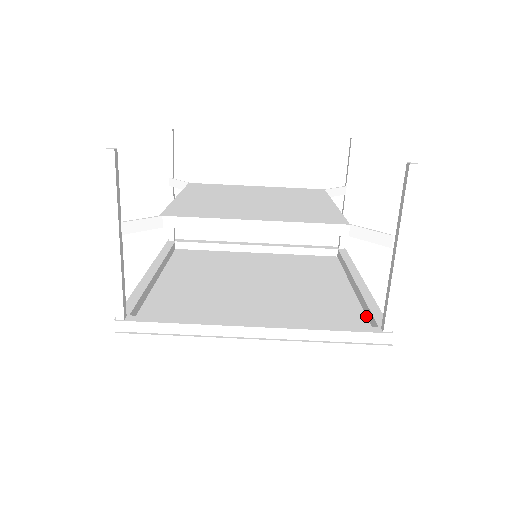
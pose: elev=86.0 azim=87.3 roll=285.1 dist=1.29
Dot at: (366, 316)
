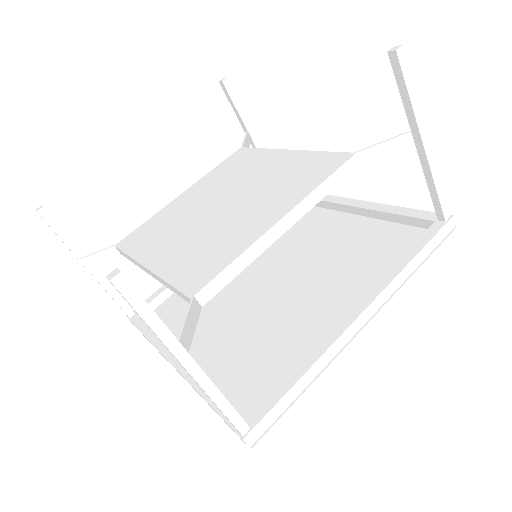
Dot at: (396, 223)
